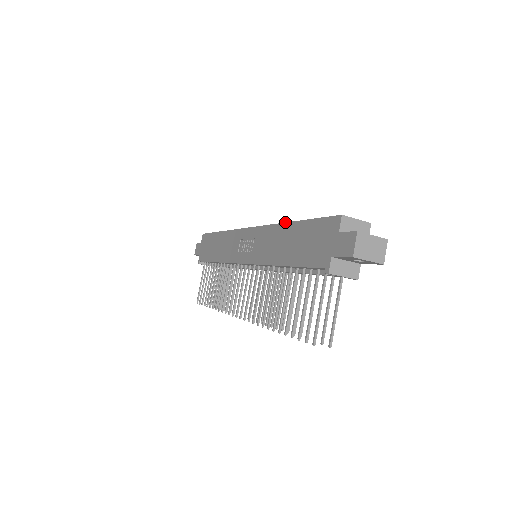
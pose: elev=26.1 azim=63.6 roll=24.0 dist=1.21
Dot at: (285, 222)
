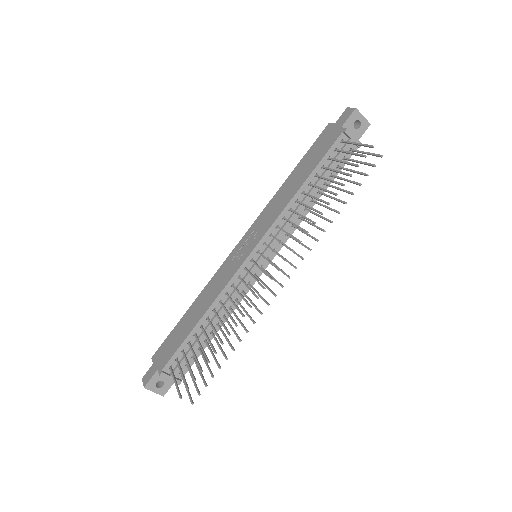
Dot at: (282, 184)
